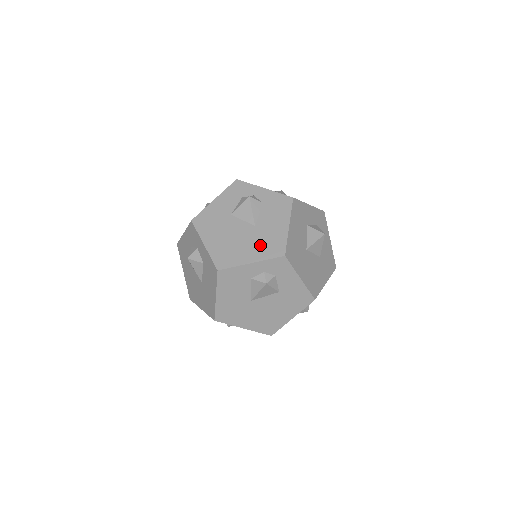
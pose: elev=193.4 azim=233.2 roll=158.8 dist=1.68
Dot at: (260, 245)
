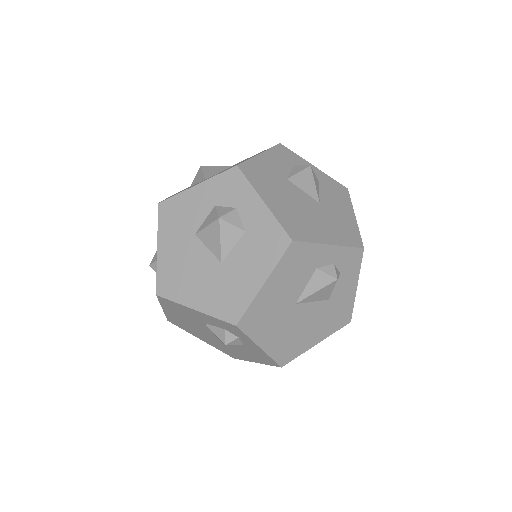
Dot at: (333, 227)
